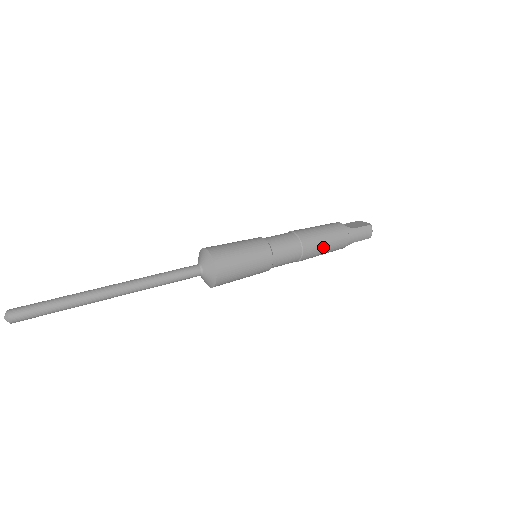
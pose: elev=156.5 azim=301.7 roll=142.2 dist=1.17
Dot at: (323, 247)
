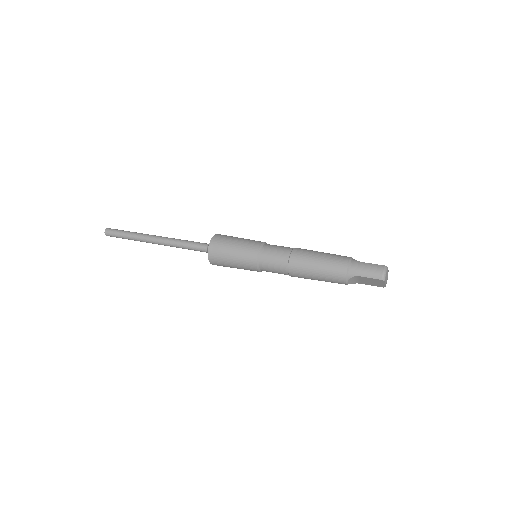
Dot at: (314, 262)
